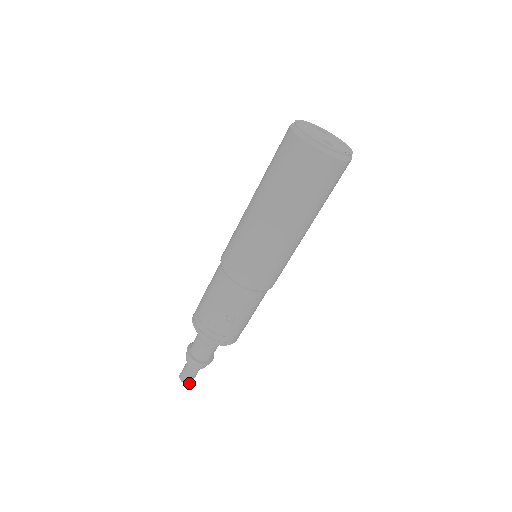
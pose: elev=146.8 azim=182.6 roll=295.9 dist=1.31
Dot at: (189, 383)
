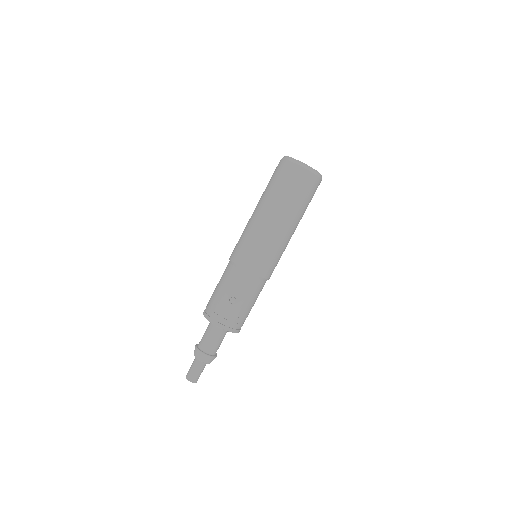
Dot at: (193, 382)
